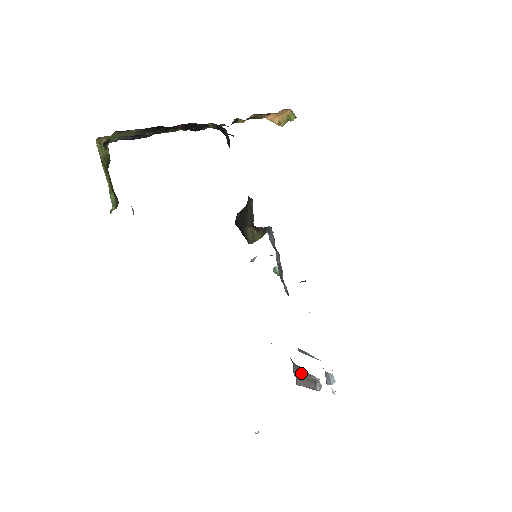
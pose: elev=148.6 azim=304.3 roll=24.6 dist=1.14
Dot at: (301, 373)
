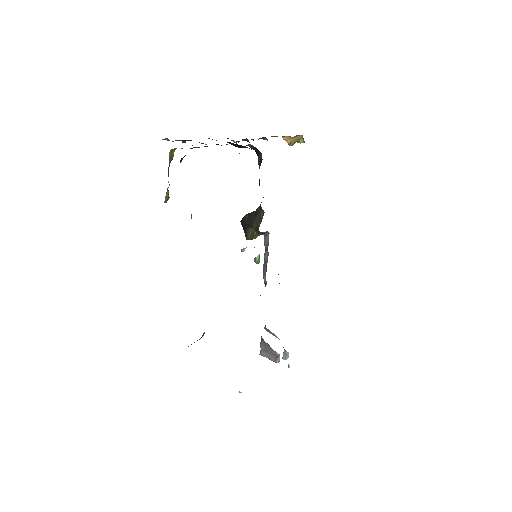
Dot at: (267, 348)
